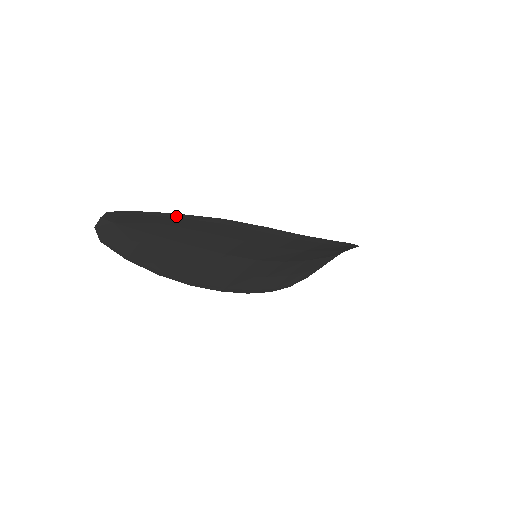
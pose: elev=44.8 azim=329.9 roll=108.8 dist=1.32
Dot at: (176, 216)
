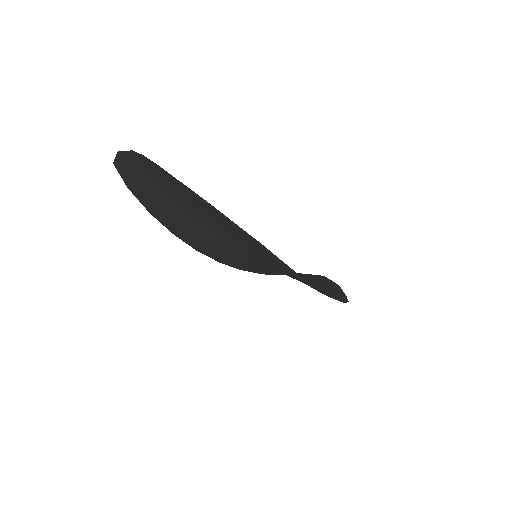
Dot at: (216, 211)
